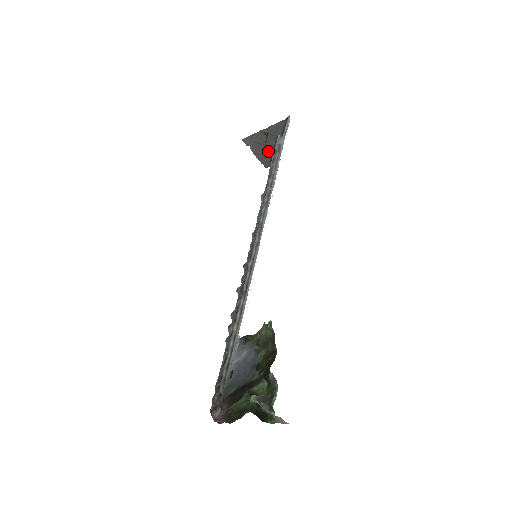
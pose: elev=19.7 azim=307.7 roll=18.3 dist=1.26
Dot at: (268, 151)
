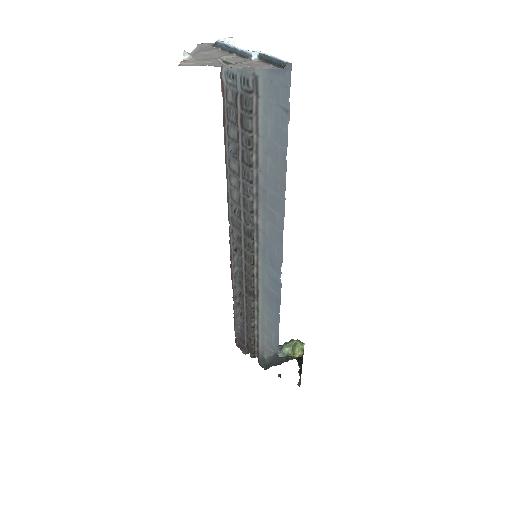
Dot at: (219, 52)
